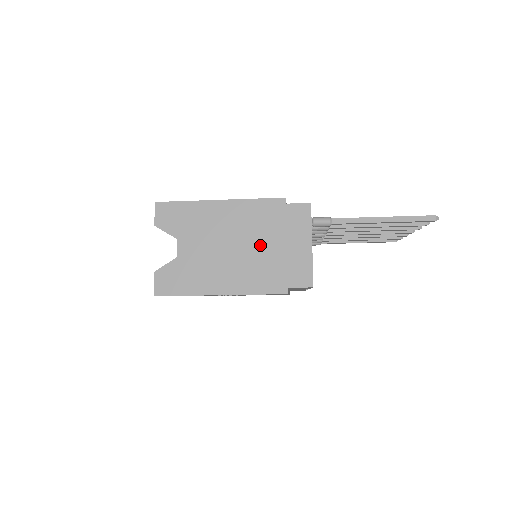
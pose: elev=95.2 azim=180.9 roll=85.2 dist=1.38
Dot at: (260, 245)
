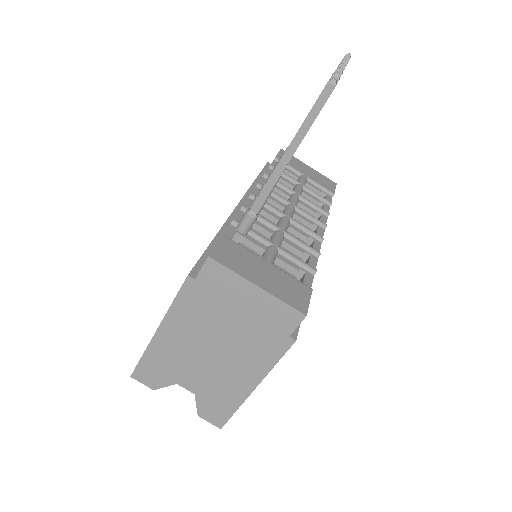
Dot at: (226, 330)
